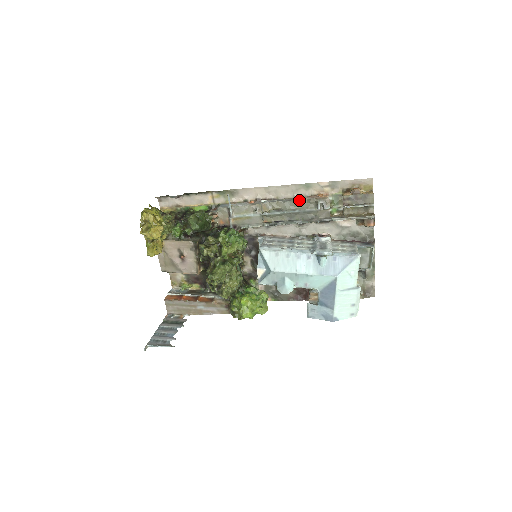
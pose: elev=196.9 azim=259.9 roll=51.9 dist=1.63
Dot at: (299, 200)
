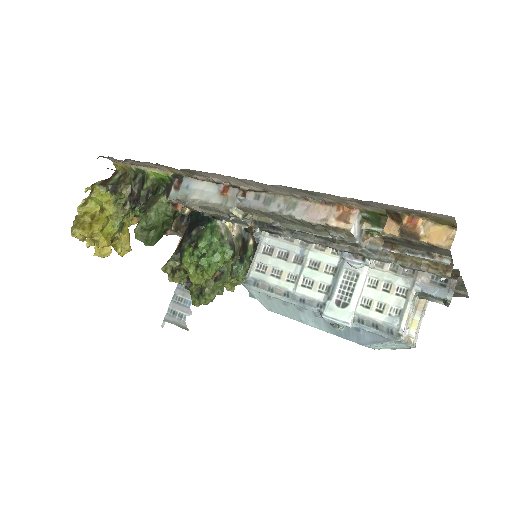
Dot at: (296, 219)
